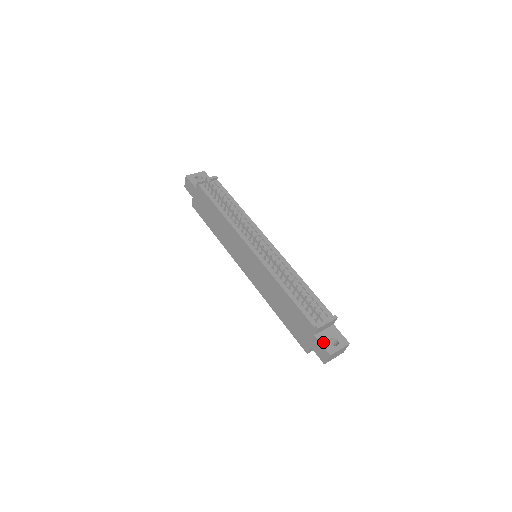
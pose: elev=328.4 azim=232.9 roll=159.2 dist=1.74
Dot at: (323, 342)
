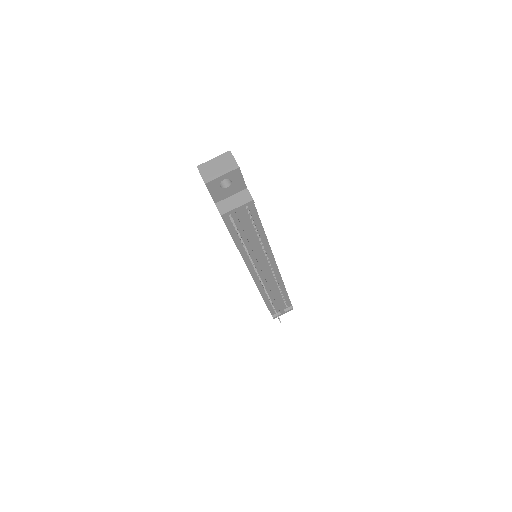
Dot at: occluded
